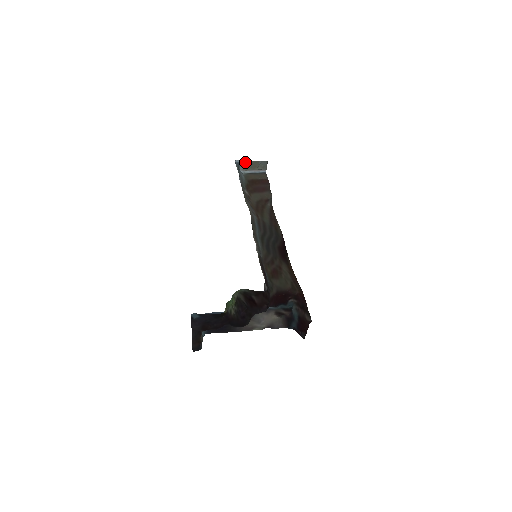
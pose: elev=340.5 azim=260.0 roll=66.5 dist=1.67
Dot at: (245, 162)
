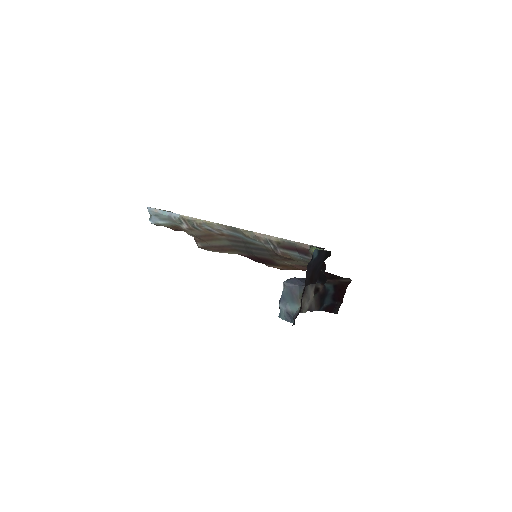
Dot at: occluded
